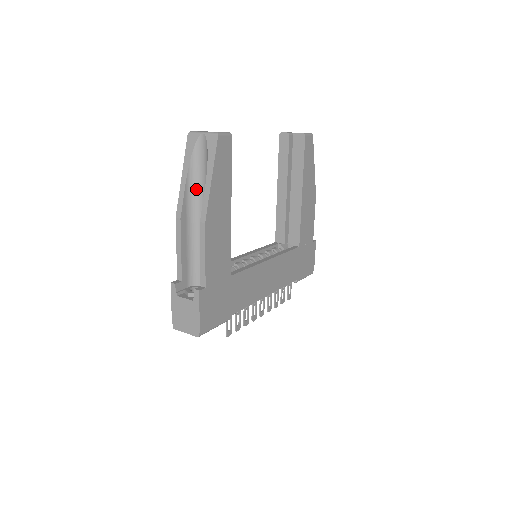
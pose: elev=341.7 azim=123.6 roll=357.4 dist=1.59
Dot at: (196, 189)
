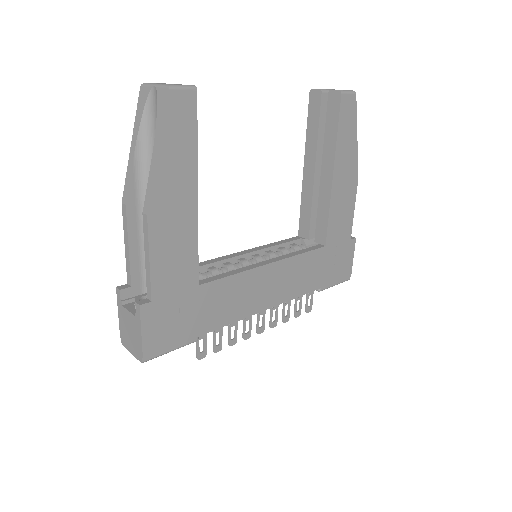
Dot at: (149, 165)
